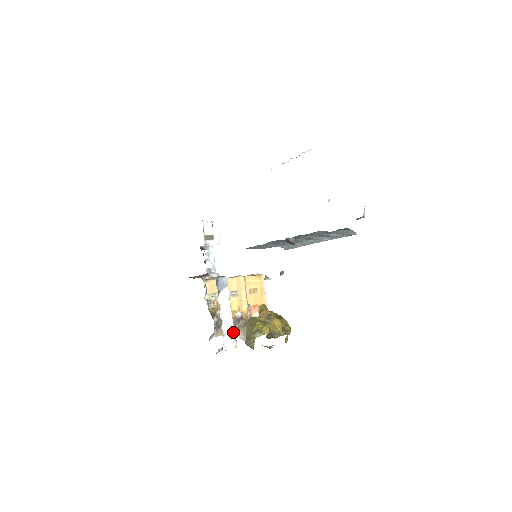
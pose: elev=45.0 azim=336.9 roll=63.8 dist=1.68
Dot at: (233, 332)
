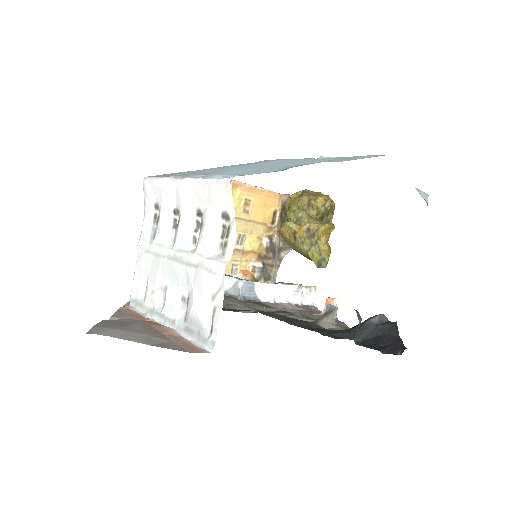
Dot at: (301, 288)
